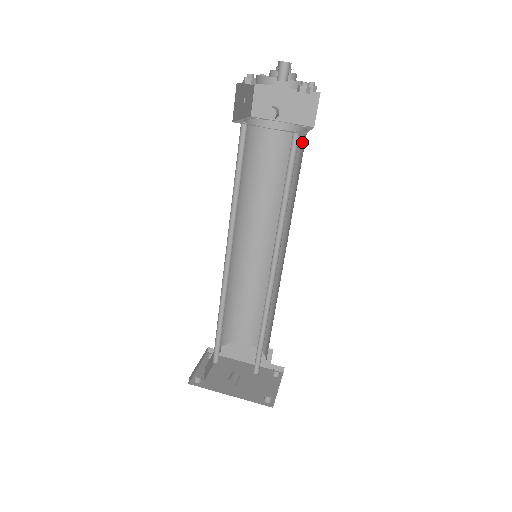
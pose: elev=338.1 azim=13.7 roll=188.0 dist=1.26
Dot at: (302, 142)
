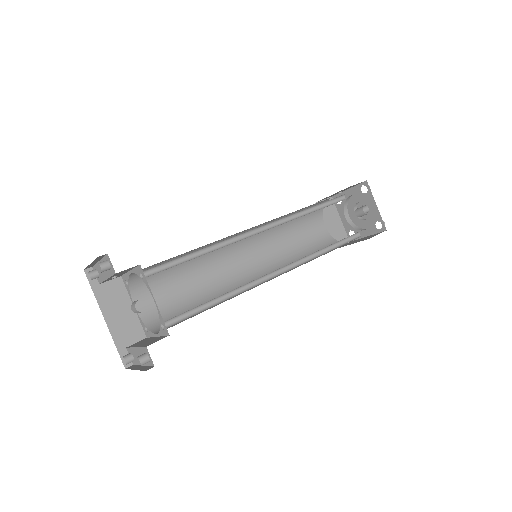
Dot at: occluded
